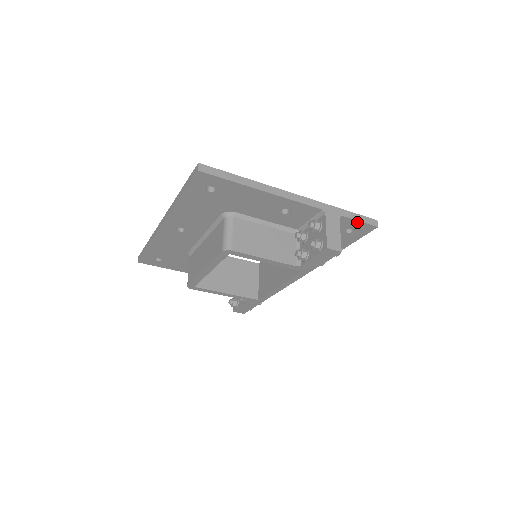
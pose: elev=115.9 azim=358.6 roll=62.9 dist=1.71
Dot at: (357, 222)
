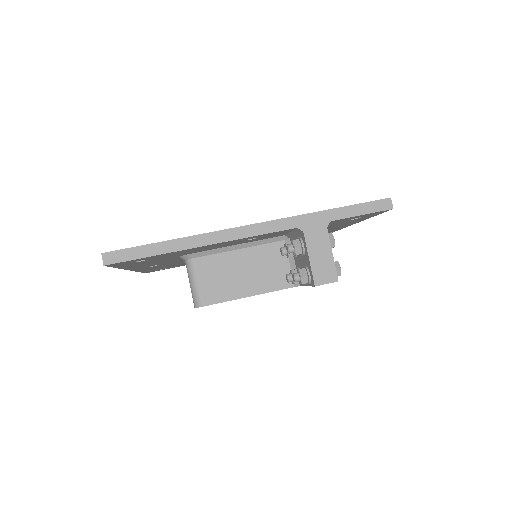
Dot at: (358, 216)
